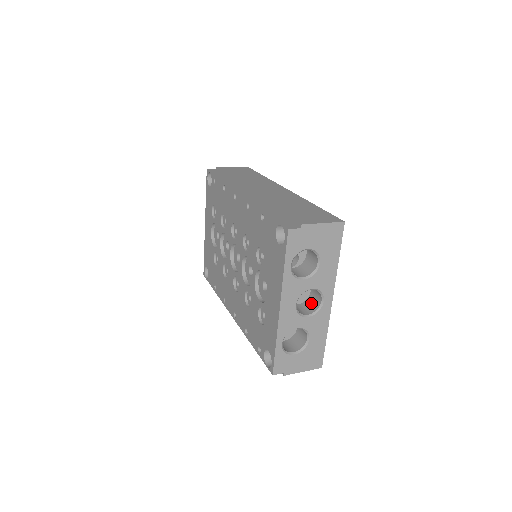
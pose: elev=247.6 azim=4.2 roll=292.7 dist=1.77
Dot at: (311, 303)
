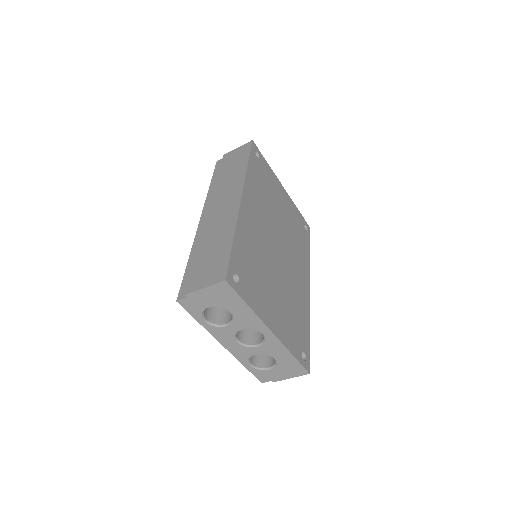
Dot at: occluded
